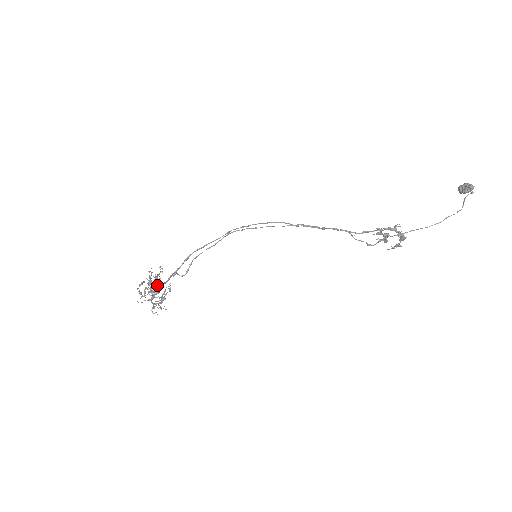
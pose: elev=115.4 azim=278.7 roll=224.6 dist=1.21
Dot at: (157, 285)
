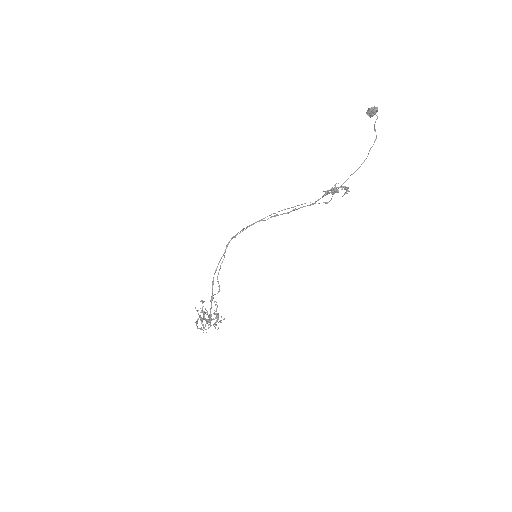
Dot at: (207, 313)
